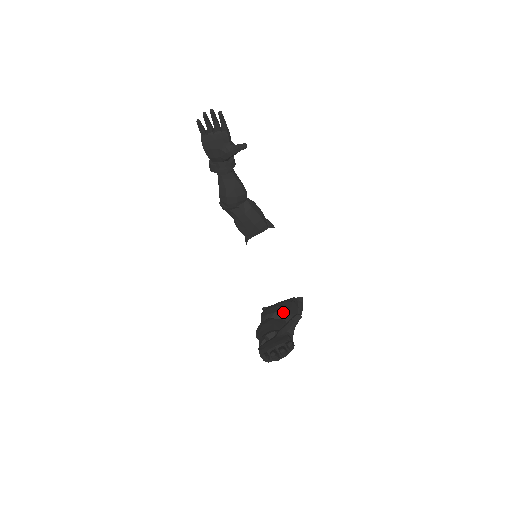
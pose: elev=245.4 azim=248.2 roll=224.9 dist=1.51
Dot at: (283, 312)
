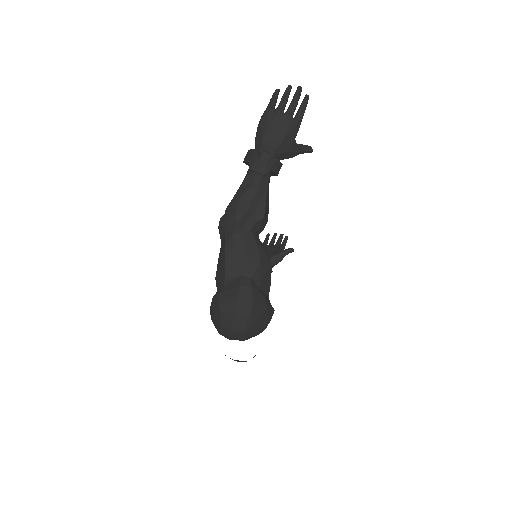
Dot at: occluded
